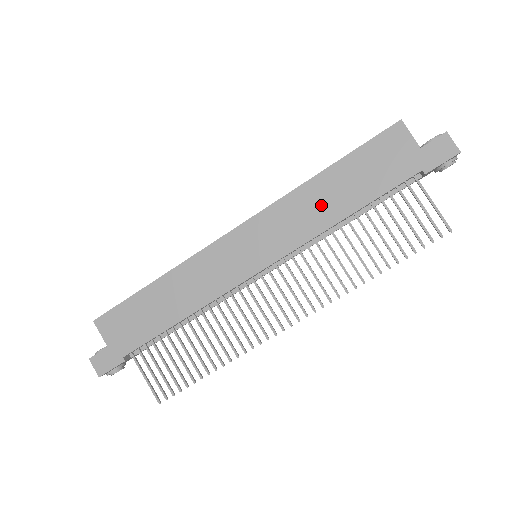
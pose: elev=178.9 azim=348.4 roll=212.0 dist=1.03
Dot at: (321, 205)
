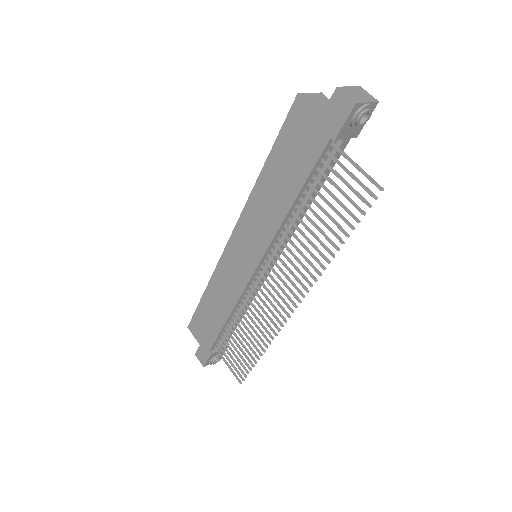
Dot at: (271, 201)
